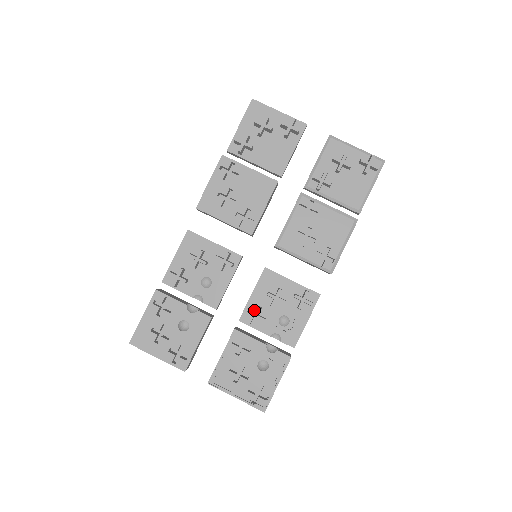
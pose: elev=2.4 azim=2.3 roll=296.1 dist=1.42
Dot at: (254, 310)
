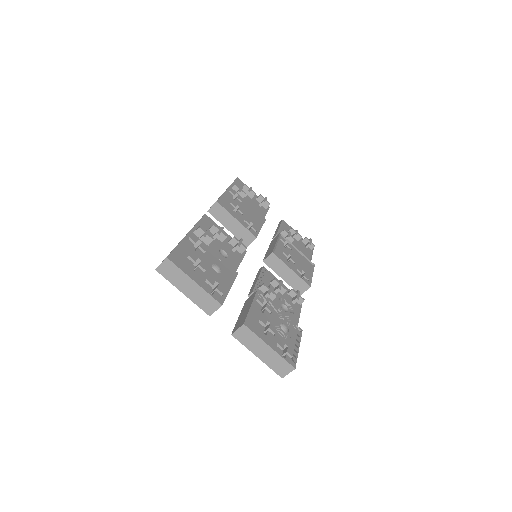
Dot at: occluded
